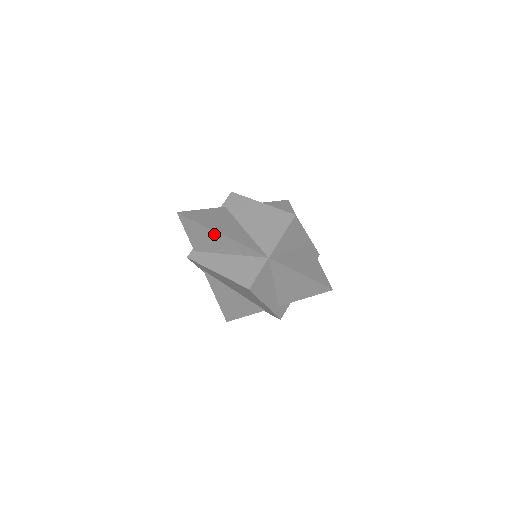
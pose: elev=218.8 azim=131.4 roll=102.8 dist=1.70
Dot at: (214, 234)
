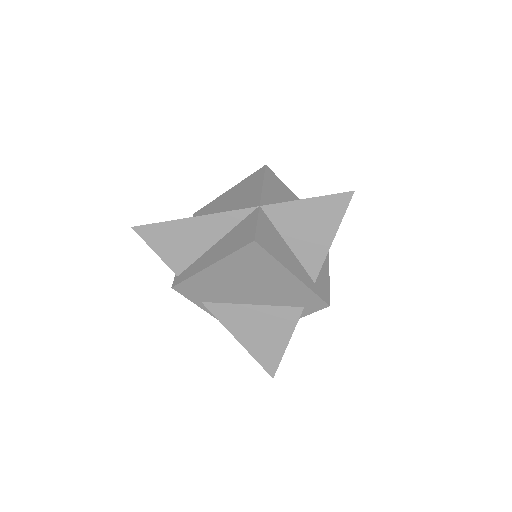
Dot at: (185, 224)
